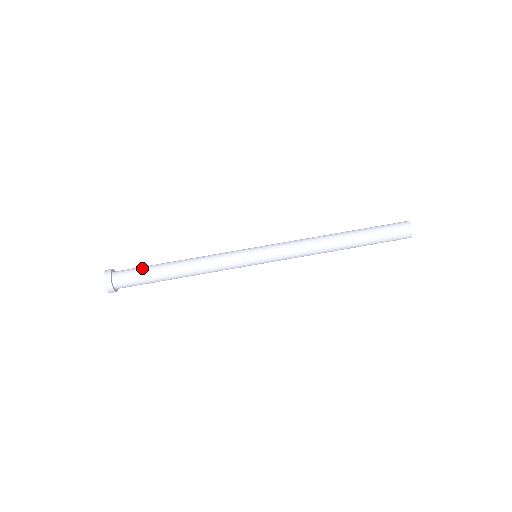
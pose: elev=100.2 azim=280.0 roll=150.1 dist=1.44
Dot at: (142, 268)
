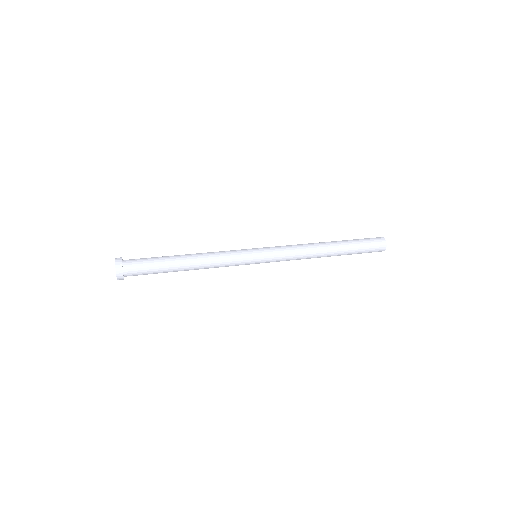
Dot at: (152, 258)
